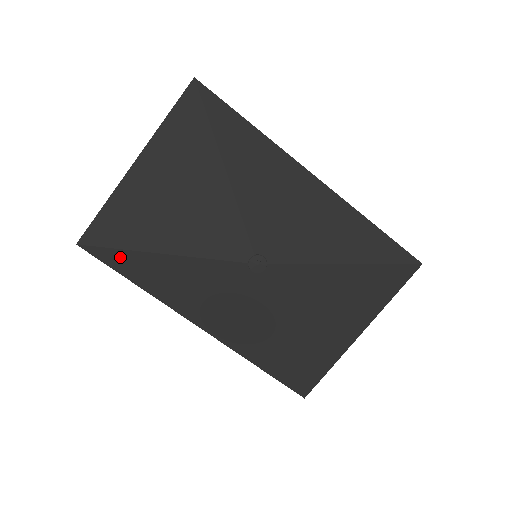
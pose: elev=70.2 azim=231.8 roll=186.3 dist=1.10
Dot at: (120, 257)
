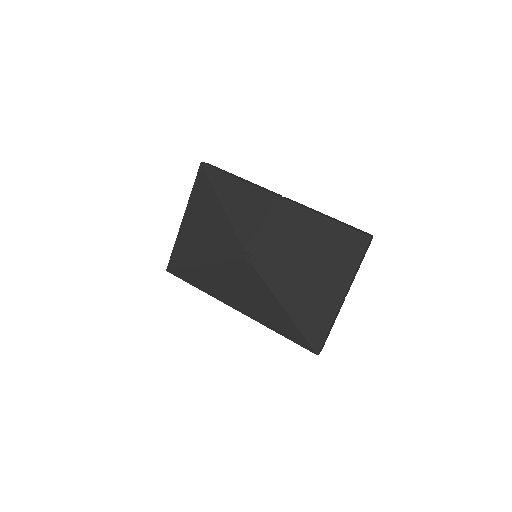
Dot at: (186, 273)
